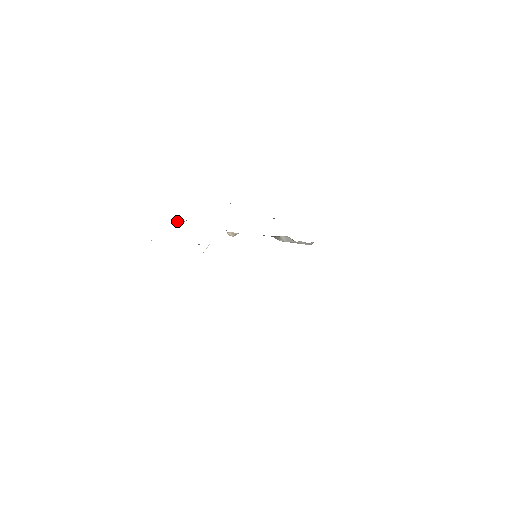
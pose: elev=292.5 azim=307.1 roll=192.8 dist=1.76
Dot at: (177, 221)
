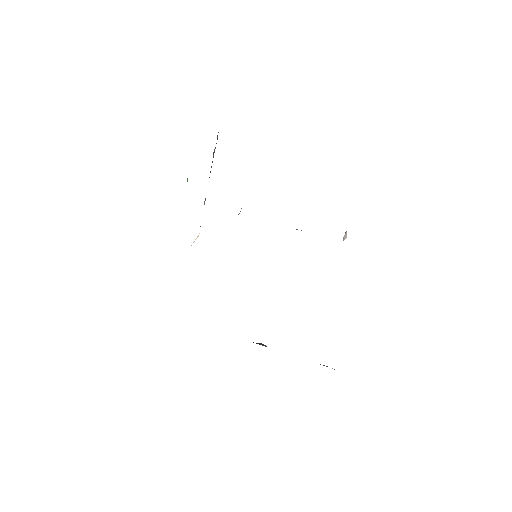
Dot at: occluded
